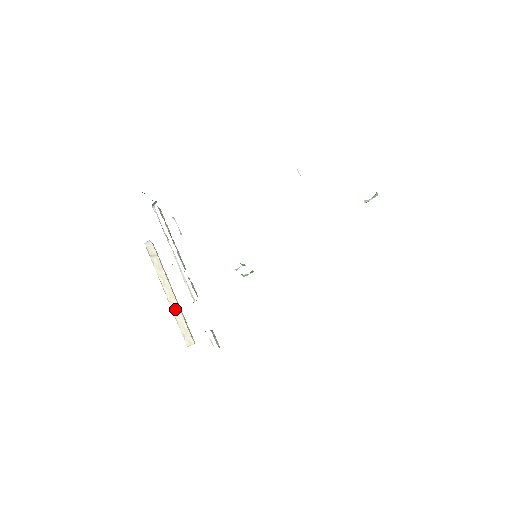
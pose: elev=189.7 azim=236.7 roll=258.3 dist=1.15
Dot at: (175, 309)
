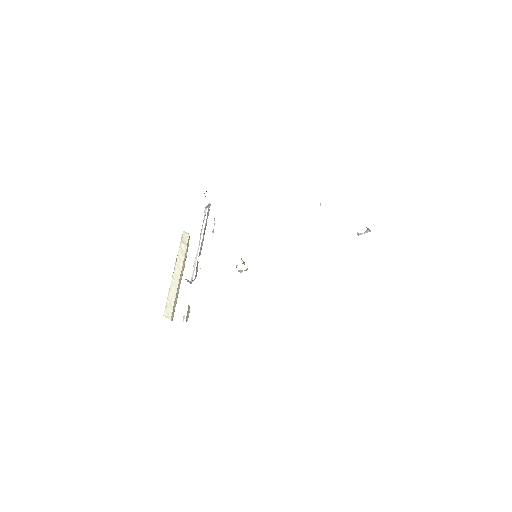
Dot at: (174, 286)
